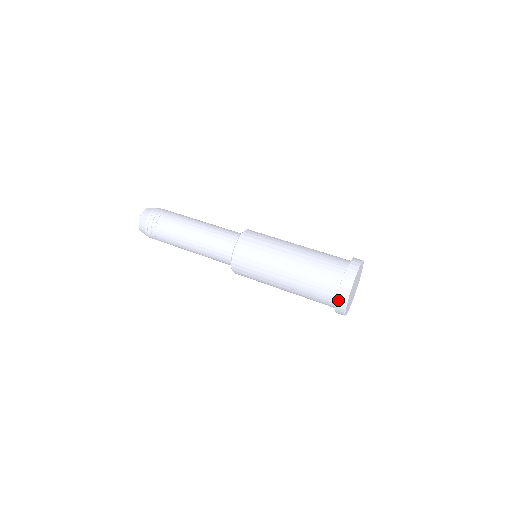
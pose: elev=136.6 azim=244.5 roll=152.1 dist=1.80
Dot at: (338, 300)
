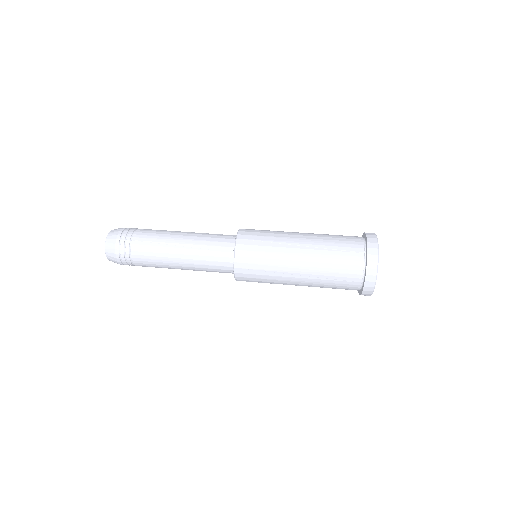
Dot at: (367, 272)
